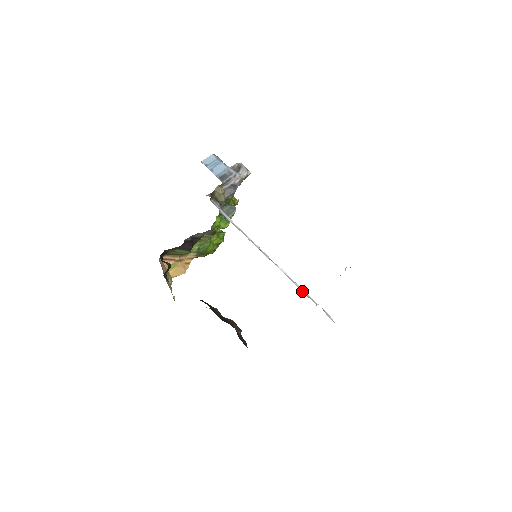
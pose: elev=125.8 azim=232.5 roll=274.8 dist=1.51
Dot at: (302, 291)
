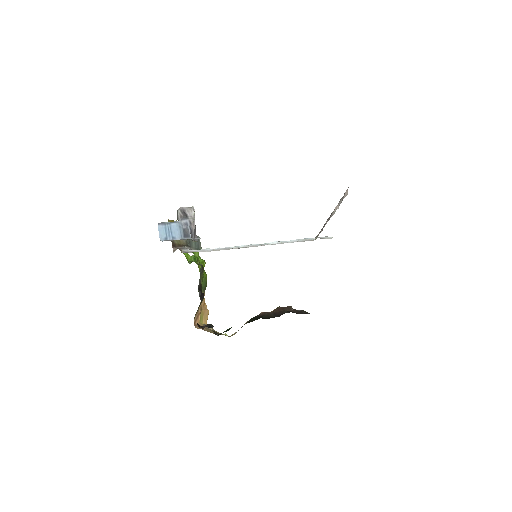
Dot at: occluded
